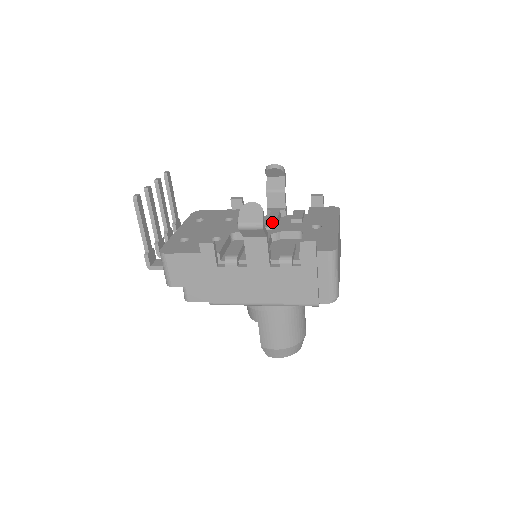
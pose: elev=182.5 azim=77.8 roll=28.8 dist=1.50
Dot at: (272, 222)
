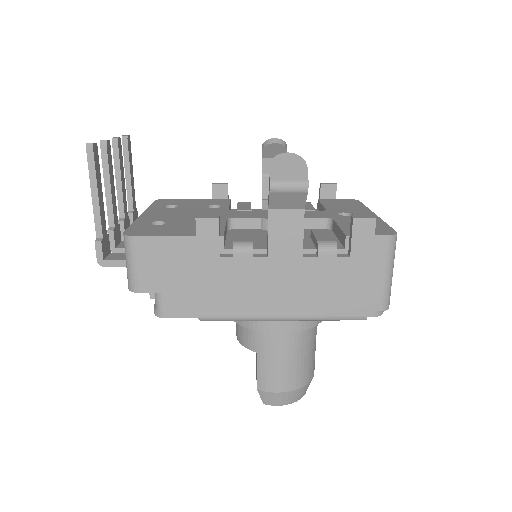
Dot at: occluded
